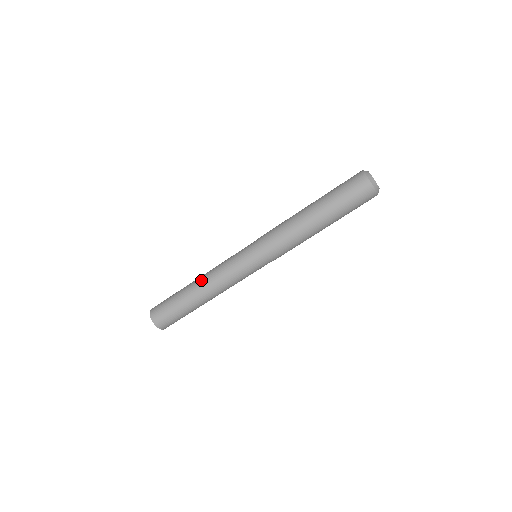
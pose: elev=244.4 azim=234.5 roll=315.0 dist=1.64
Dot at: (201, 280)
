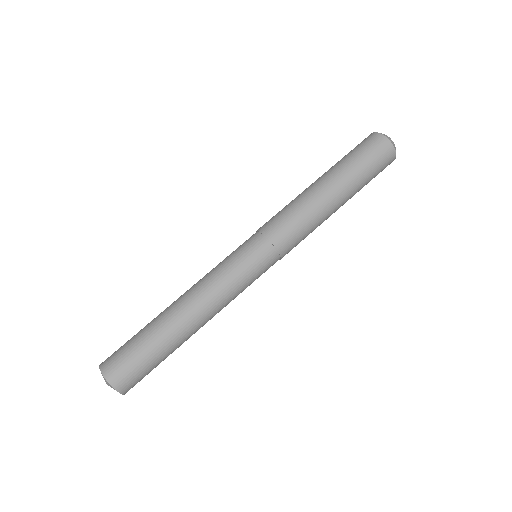
Dot at: (183, 301)
